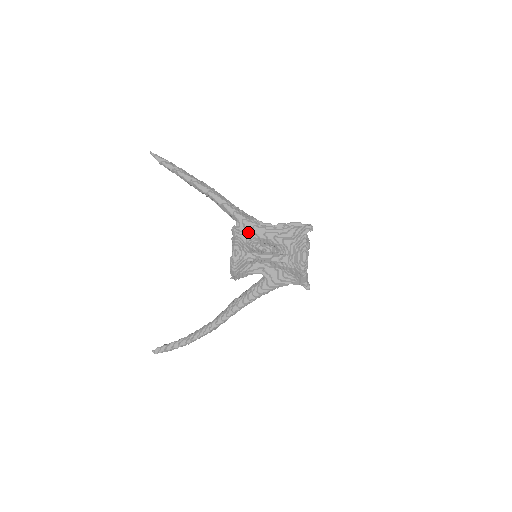
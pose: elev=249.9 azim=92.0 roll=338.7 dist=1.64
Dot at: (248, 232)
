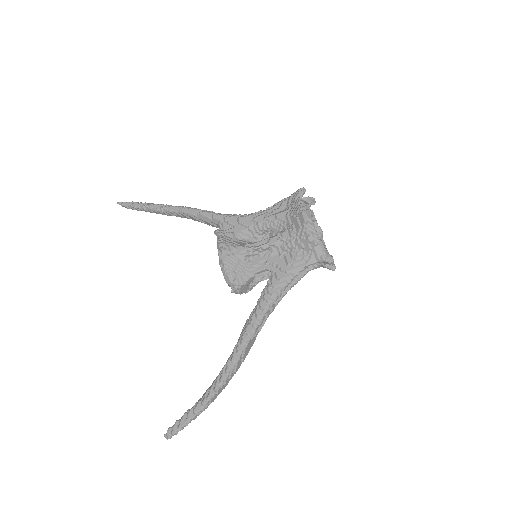
Dot at: (233, 227)
